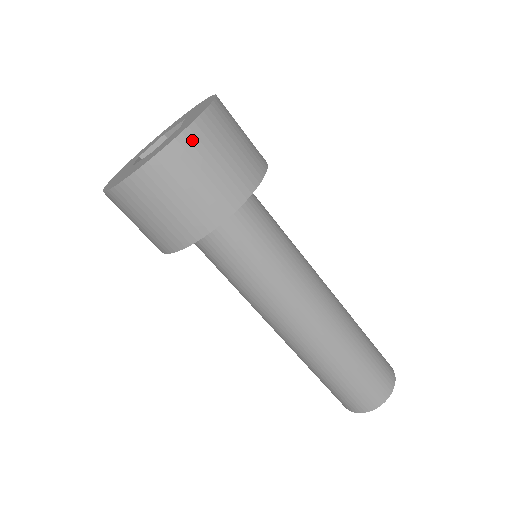
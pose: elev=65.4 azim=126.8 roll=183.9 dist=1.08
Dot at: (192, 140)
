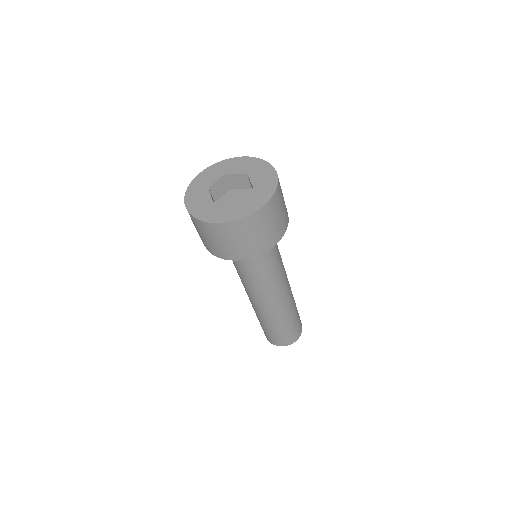
Dot at: (269, 208)
